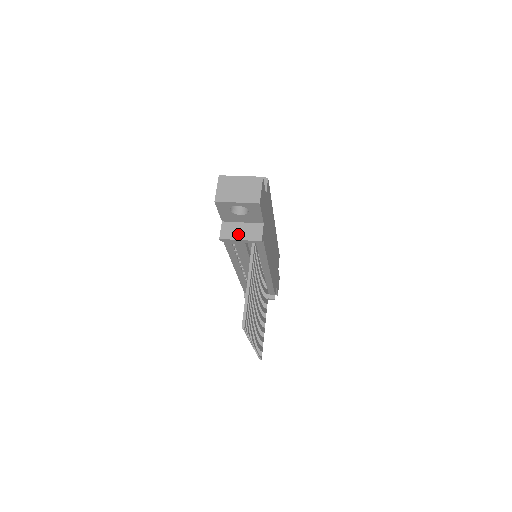
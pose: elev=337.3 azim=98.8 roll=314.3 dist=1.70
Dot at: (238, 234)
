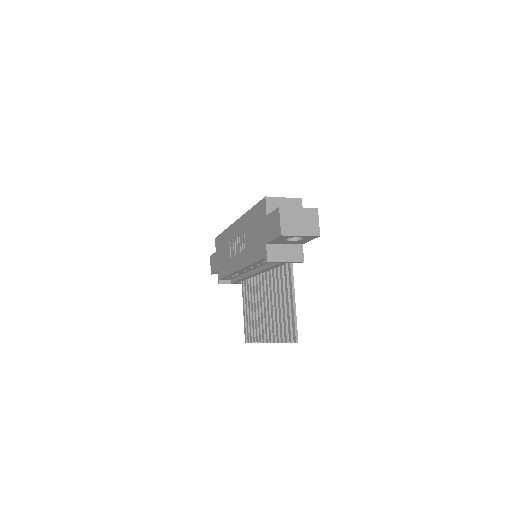
Dot at: (283, 256)
